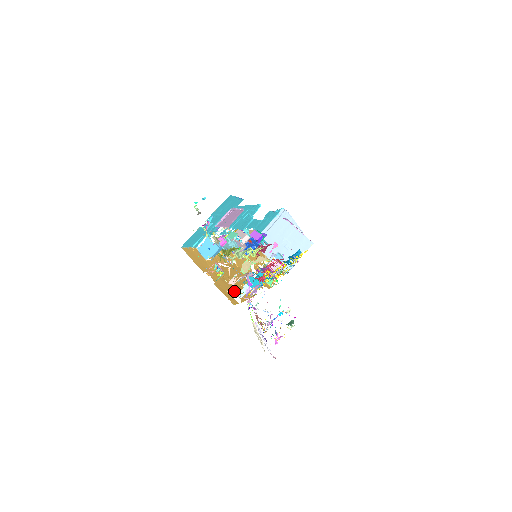
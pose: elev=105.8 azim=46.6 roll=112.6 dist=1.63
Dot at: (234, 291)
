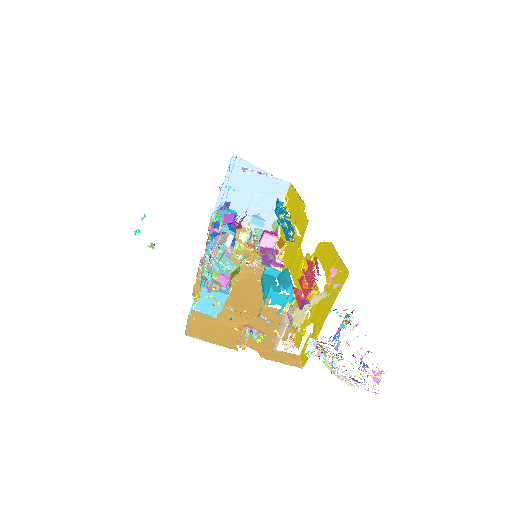
Dot at: occluded
